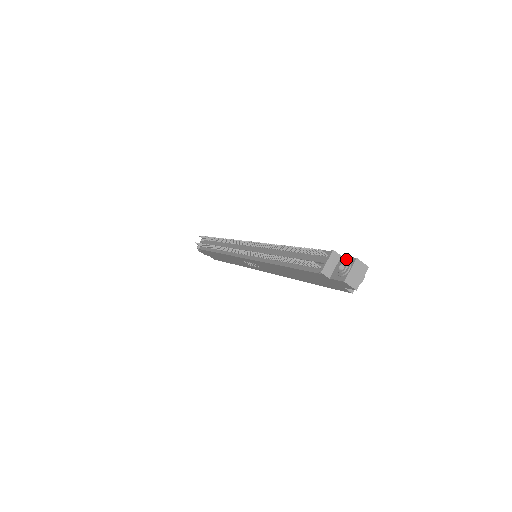
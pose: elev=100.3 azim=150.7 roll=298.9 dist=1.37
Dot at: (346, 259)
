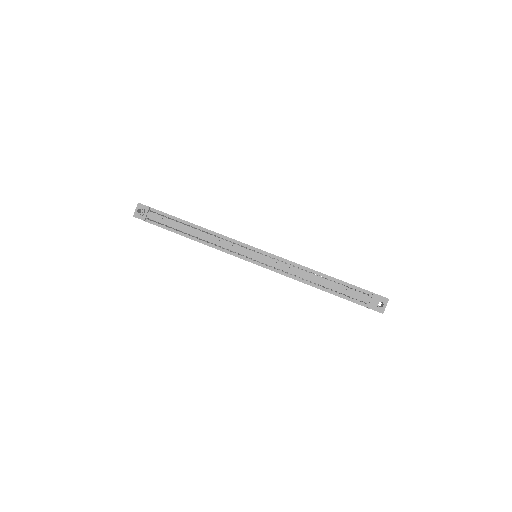
Dot at: (380, 297)
